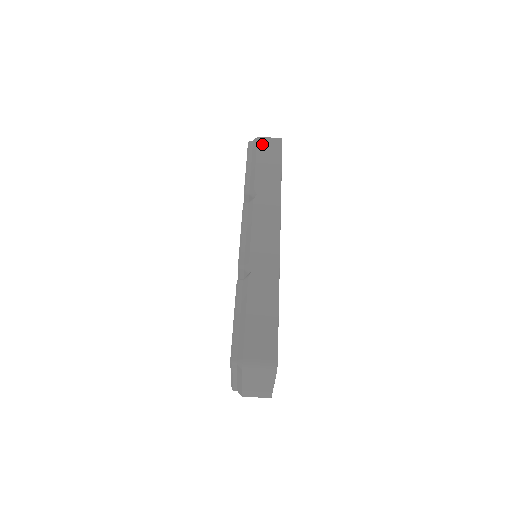
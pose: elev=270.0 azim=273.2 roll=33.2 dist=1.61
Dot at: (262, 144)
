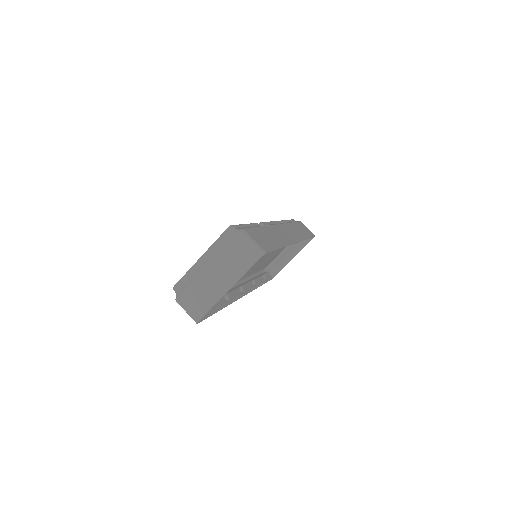
Dot at: (303, 224)
